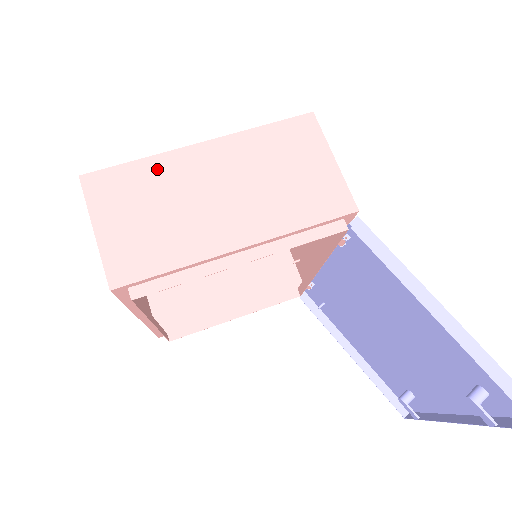
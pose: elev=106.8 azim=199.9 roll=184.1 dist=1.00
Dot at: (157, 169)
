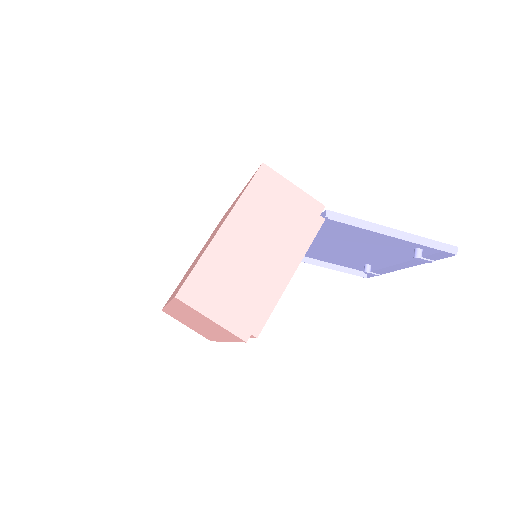
Dot at: (212, 260)
